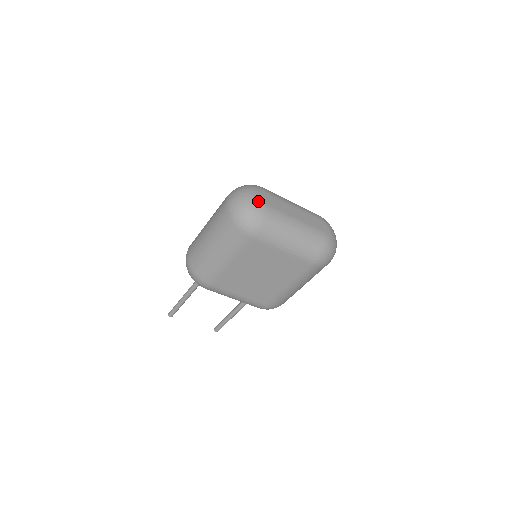
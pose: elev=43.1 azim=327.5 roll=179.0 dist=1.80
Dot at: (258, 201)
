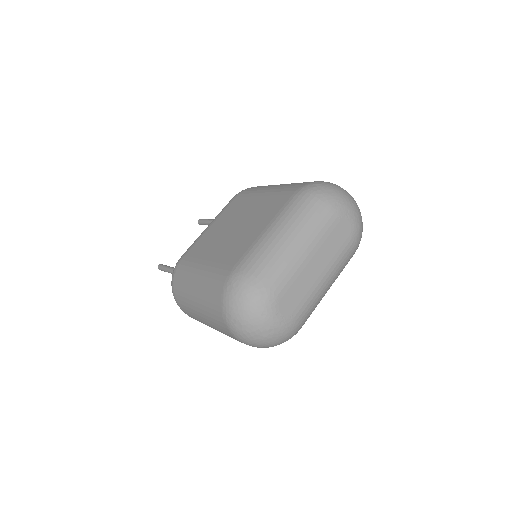
Dot at: (284, 327)
